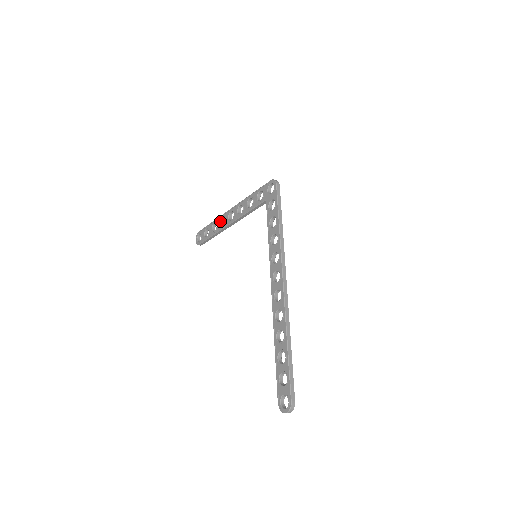
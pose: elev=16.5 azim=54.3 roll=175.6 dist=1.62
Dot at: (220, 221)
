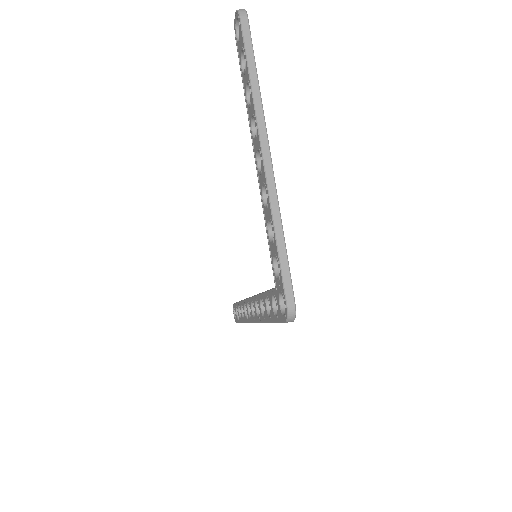
Dot at: (252, 116)
